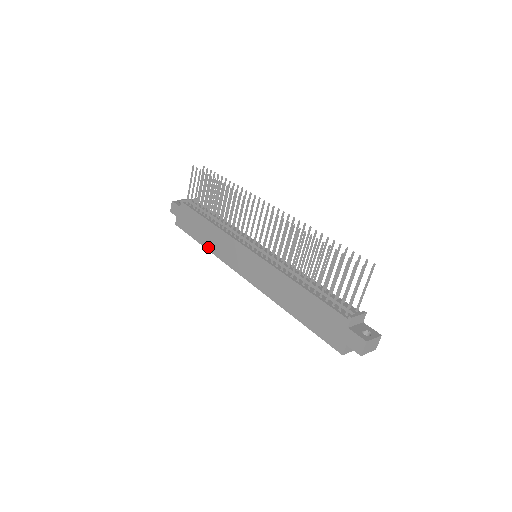
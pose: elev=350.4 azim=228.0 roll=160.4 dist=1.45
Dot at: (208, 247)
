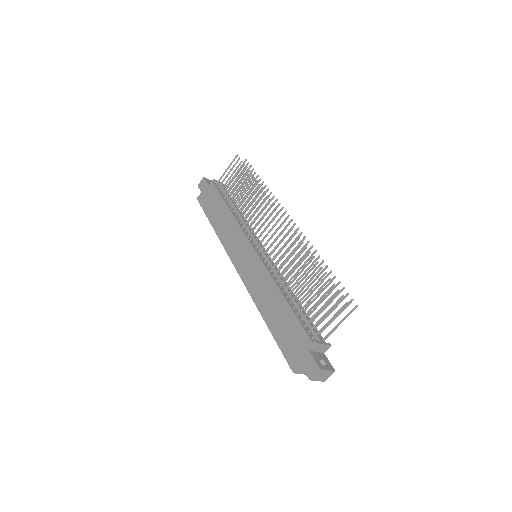
Dot at: (217, 230)
